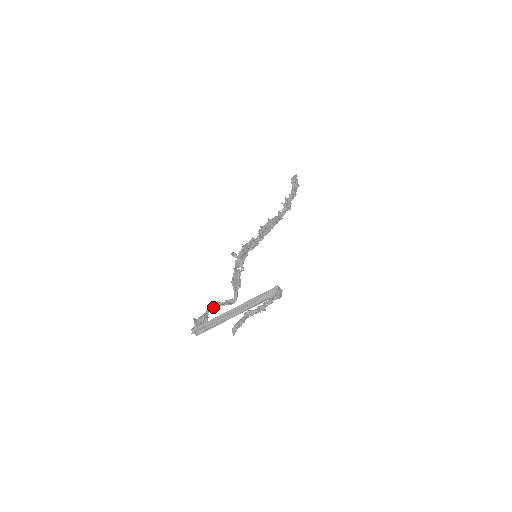
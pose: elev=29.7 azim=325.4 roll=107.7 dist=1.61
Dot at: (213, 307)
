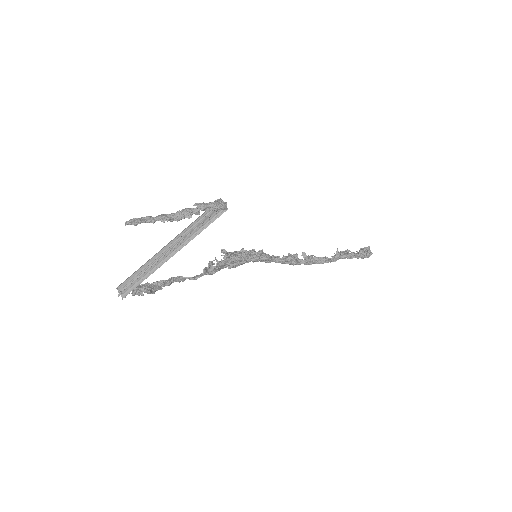
Dot at: (165, 281)
